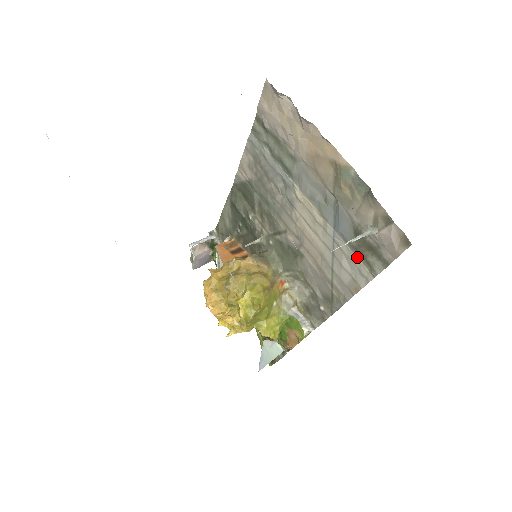
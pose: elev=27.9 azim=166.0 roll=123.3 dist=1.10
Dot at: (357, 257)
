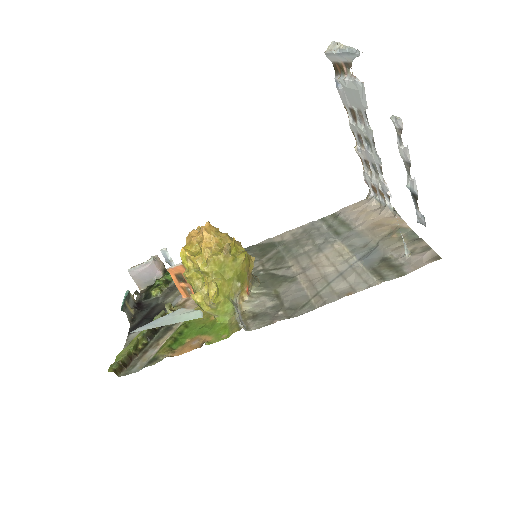
Dot at: (370, 274)
